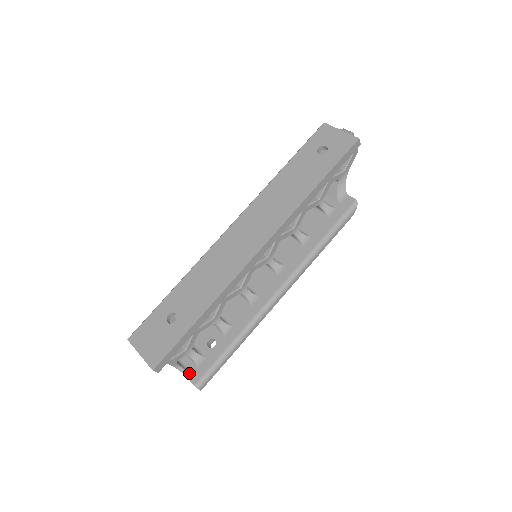
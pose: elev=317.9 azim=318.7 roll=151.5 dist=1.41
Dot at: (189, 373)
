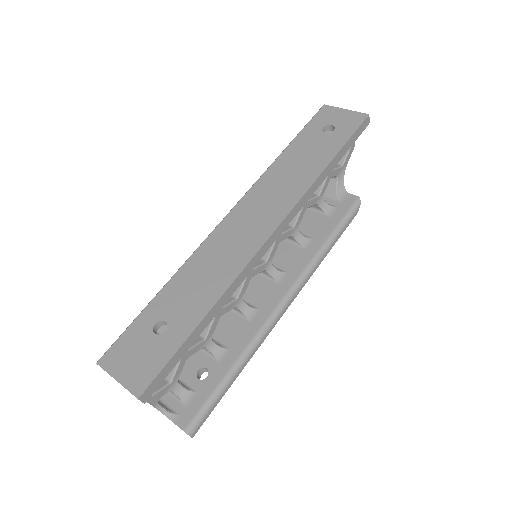
Dot at: (175, 415)
